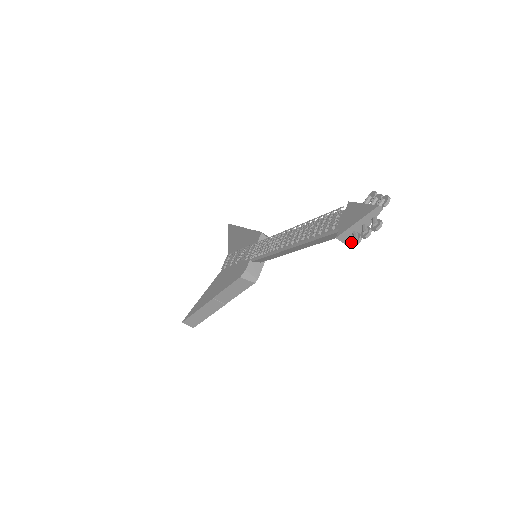
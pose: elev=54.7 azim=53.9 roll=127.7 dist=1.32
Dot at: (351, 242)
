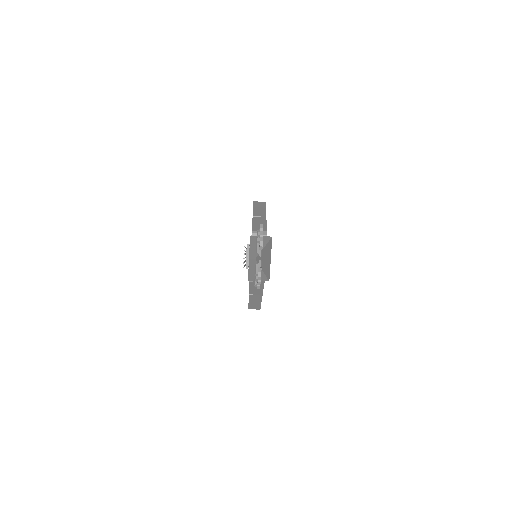
Dot at: (256, 286)
